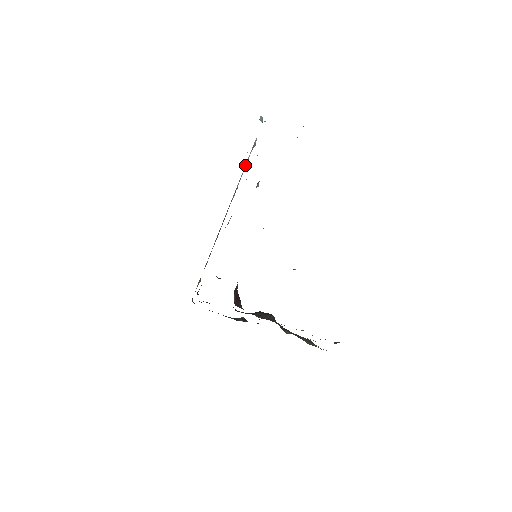
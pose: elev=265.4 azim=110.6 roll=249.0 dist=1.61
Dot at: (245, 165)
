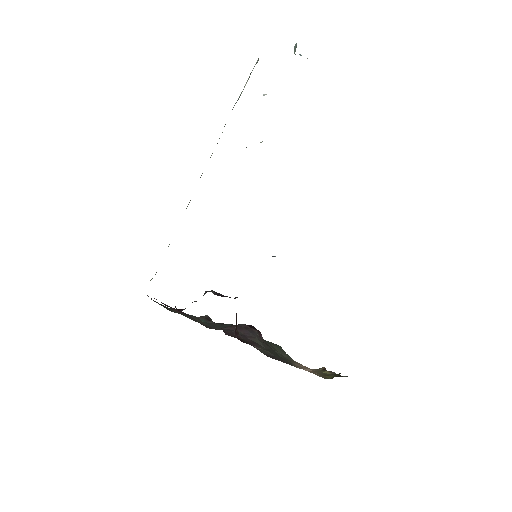
Dot at: (238, 98)
